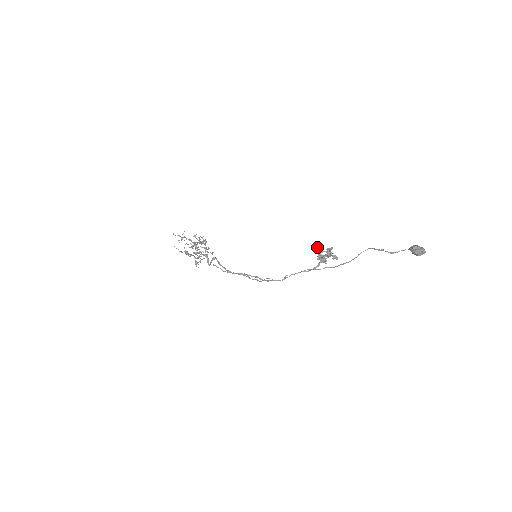
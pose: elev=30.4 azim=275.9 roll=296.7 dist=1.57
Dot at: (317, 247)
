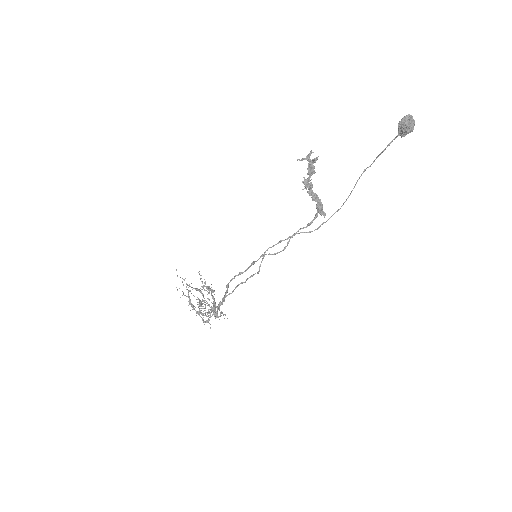
Dot at: occluded
